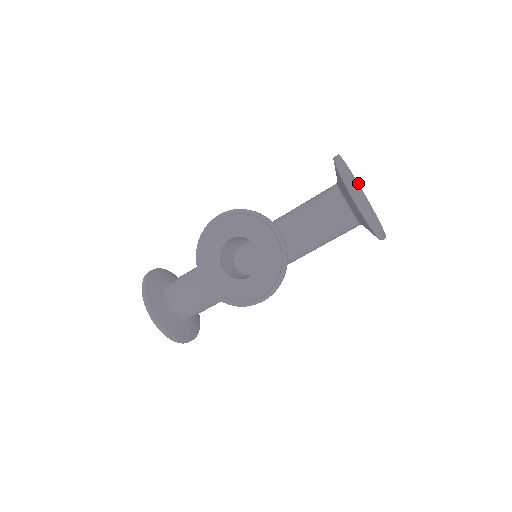
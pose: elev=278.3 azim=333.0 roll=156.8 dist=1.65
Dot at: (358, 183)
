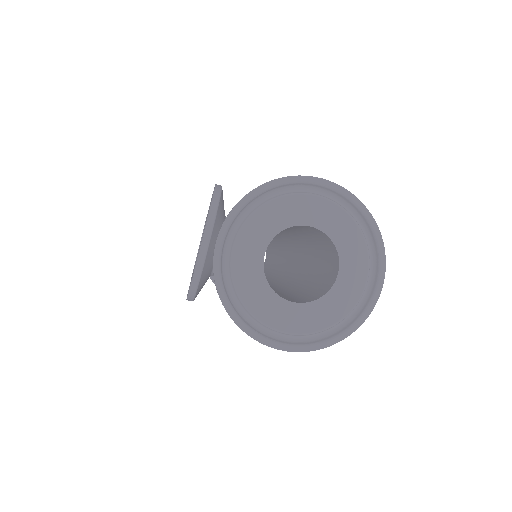
Dot at: (382, 246)
